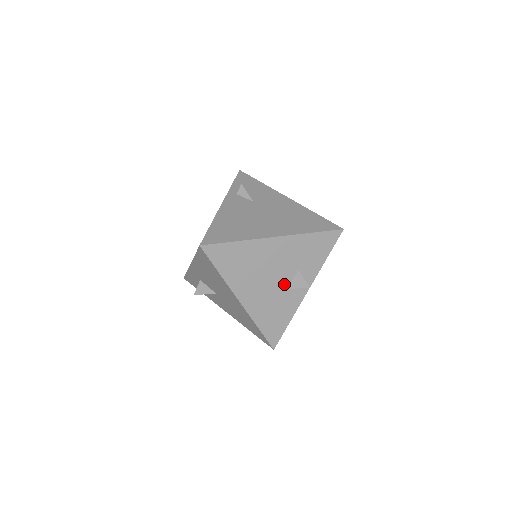
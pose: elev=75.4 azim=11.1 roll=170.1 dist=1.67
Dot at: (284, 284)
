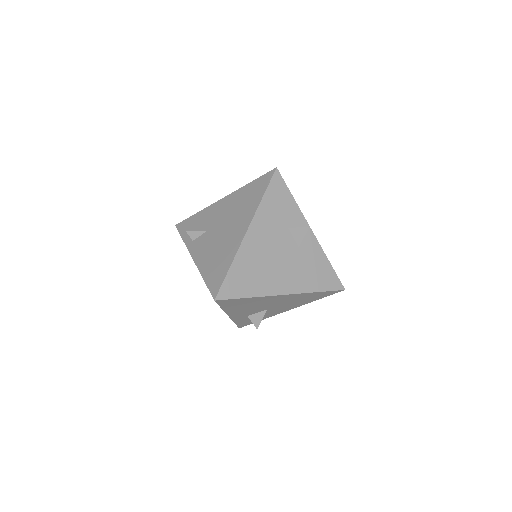
Dot at: (293, 247)
